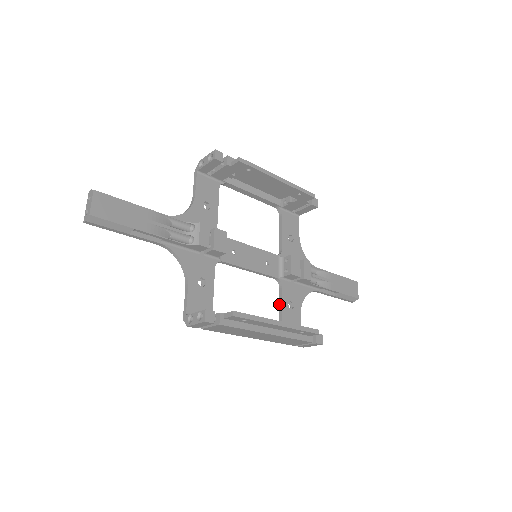
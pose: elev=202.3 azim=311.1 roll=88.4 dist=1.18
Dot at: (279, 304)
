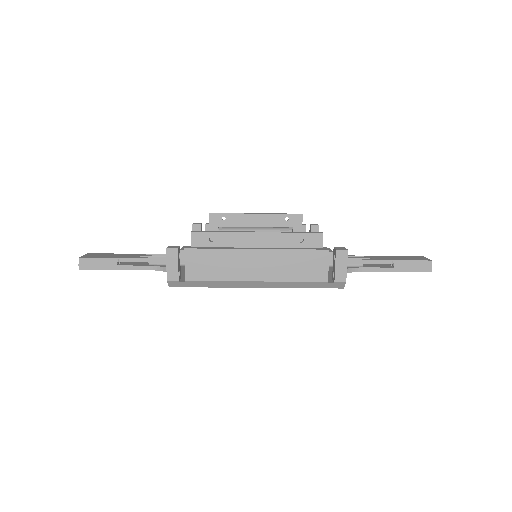
Dot at: occluded
